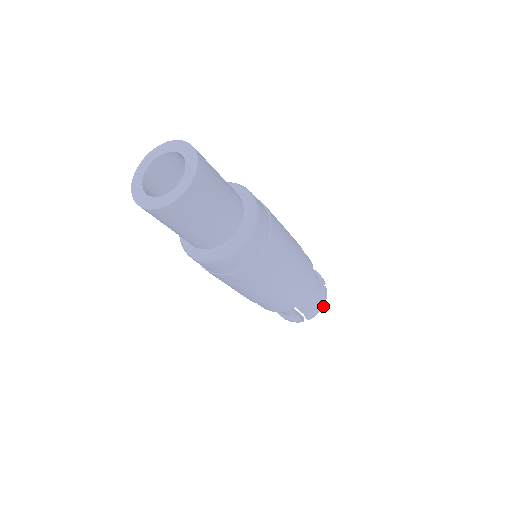
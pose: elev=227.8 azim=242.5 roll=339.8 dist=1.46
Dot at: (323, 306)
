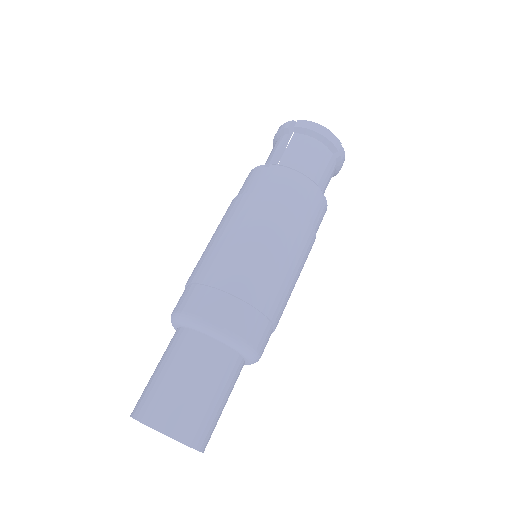
Dot at: occluded
